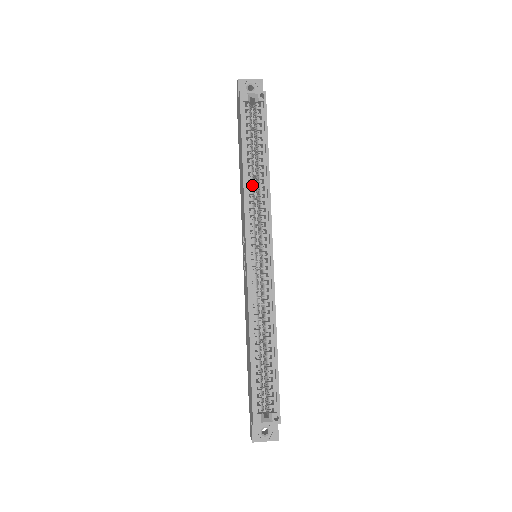
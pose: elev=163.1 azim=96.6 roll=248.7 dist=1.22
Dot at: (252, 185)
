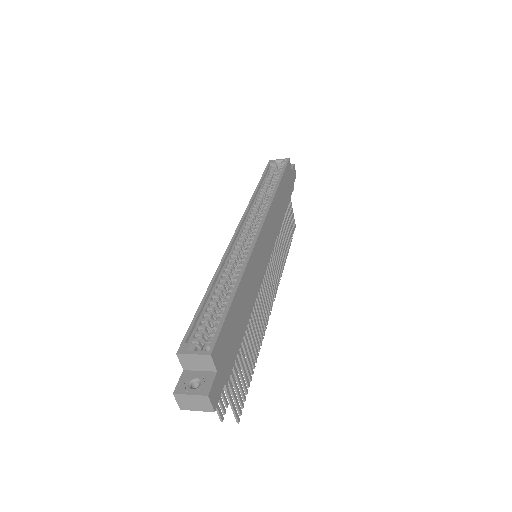
Dot at: (260, 198)
